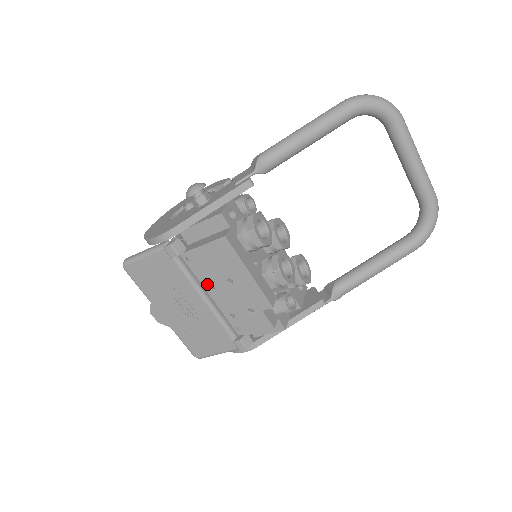
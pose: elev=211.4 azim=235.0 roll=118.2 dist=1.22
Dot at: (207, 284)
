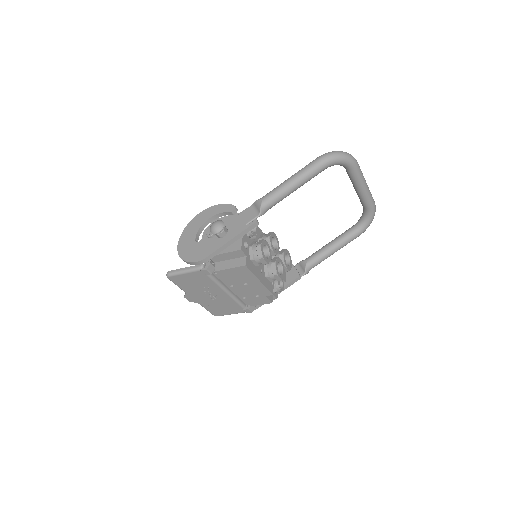
Dot at: (229, 285)
